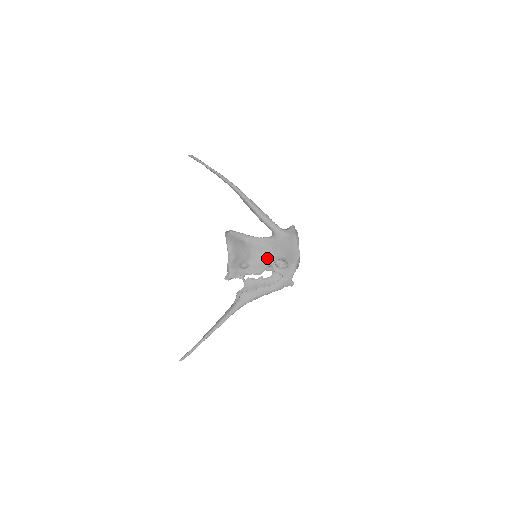
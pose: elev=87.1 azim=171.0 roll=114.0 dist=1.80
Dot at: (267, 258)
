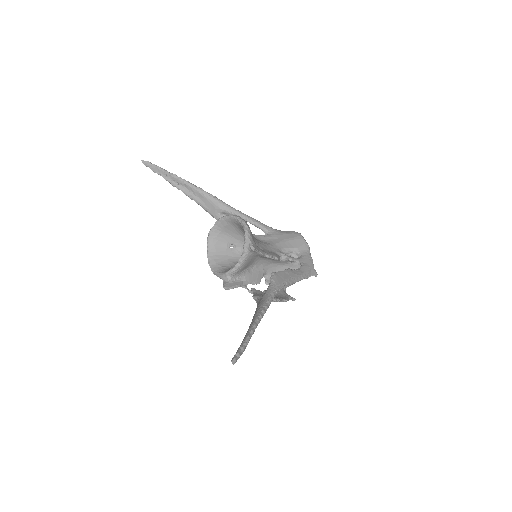
Dot at: (274, 250)
